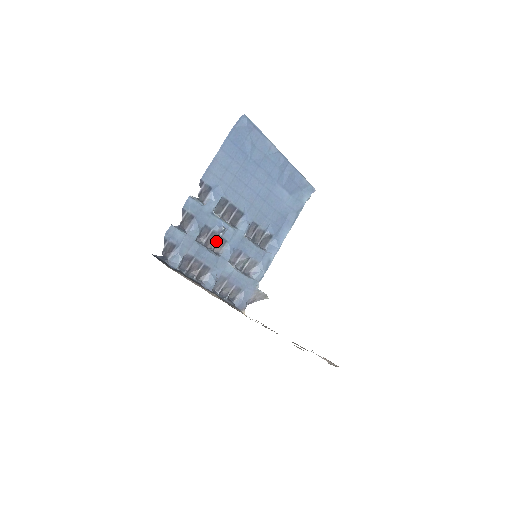
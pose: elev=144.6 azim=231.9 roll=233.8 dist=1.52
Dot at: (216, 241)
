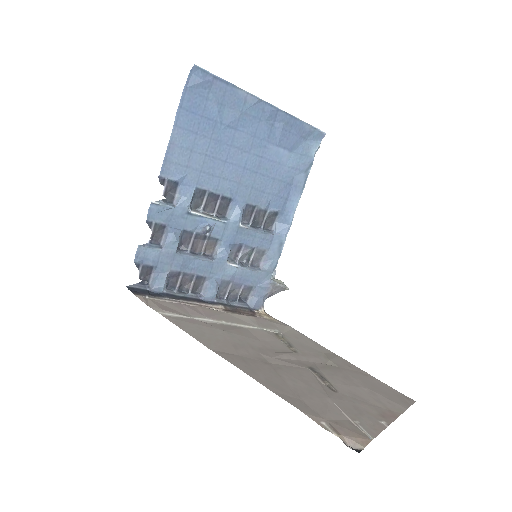
Dot at: (204, 242)
